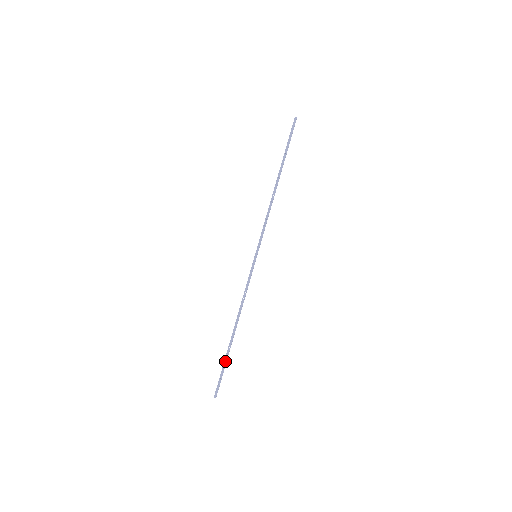
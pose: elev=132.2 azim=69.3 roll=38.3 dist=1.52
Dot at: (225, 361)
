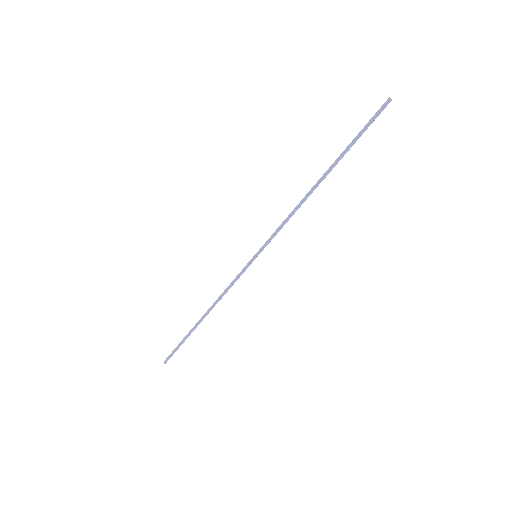
Dot at: (184, 338)
